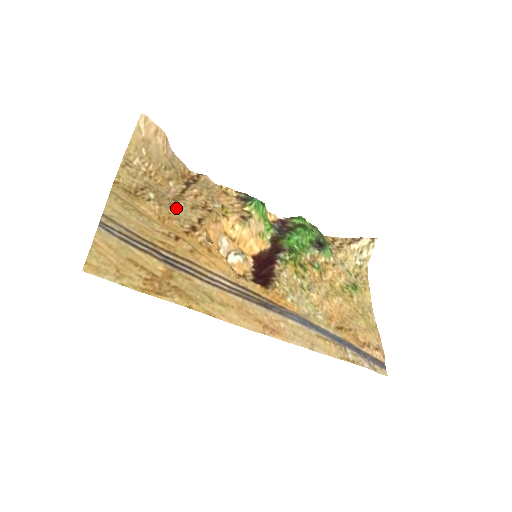
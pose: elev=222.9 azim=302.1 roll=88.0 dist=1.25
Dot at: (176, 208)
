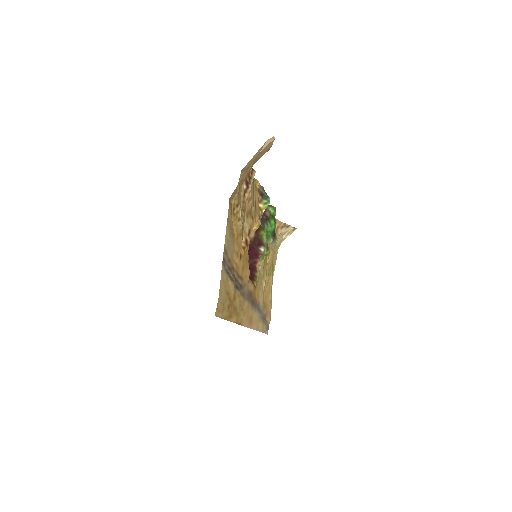
Dot at: occluded
